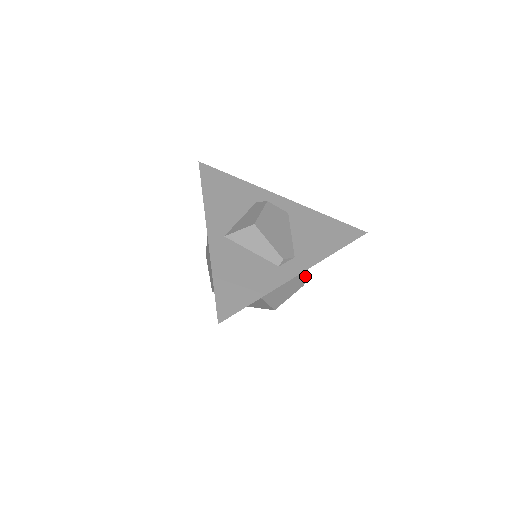
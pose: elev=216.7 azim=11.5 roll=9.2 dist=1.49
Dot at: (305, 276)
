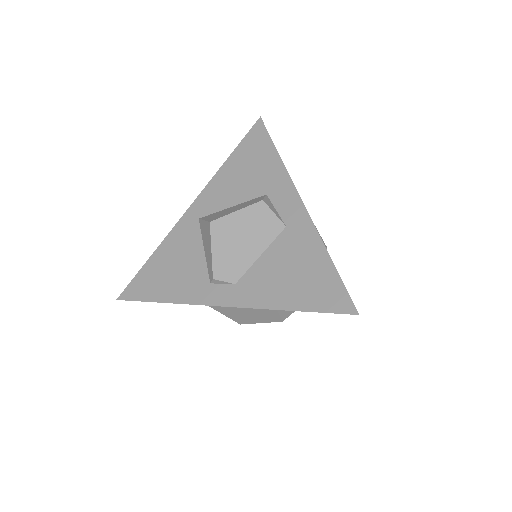
Dot at: (277, 312)
